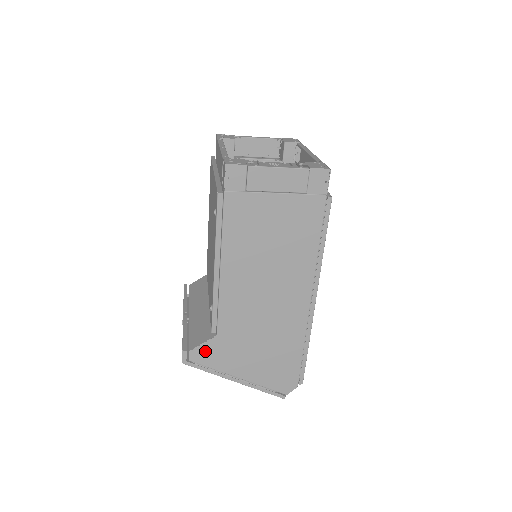
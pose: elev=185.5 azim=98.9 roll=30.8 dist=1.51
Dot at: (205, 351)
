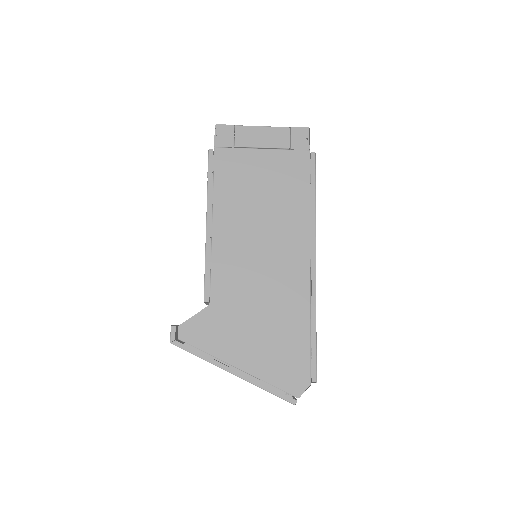
Dot at: (196, 326)
